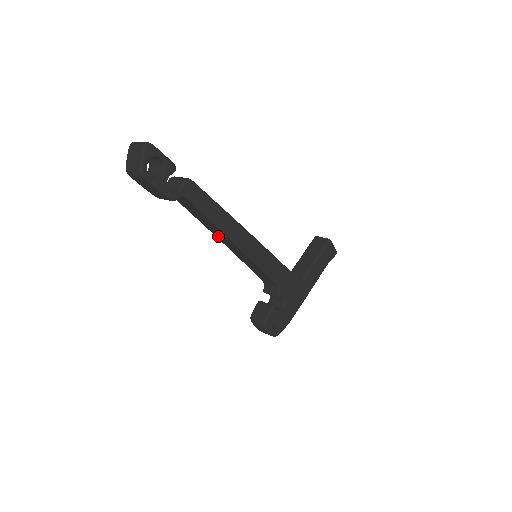
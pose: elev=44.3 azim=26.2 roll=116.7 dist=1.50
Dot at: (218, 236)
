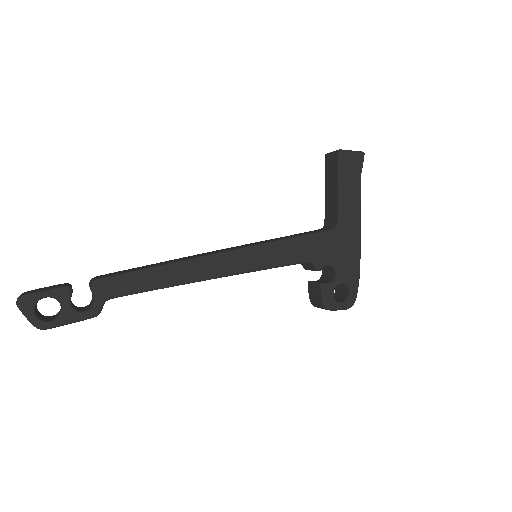
Dot at: occluded
